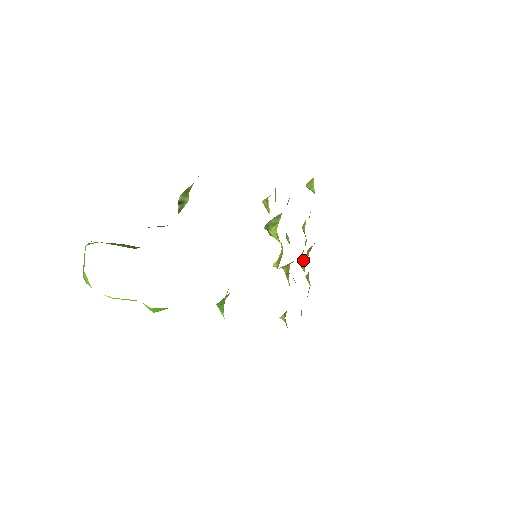
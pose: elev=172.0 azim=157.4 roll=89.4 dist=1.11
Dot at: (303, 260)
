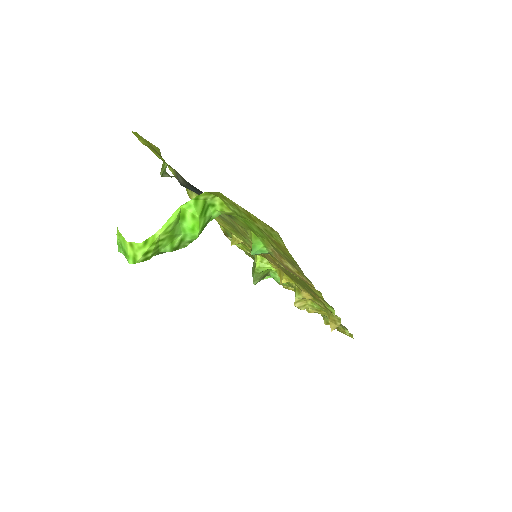
Dot at: occluded
